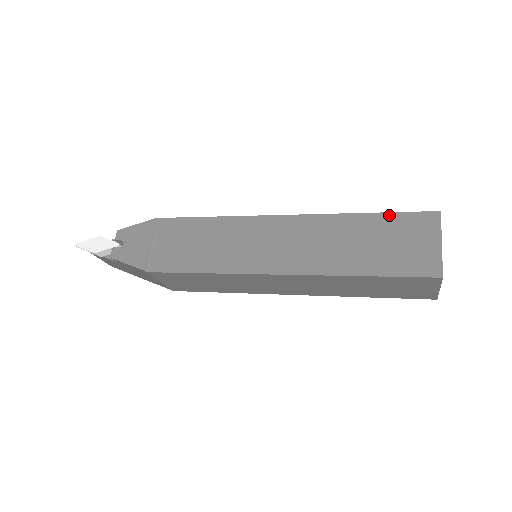
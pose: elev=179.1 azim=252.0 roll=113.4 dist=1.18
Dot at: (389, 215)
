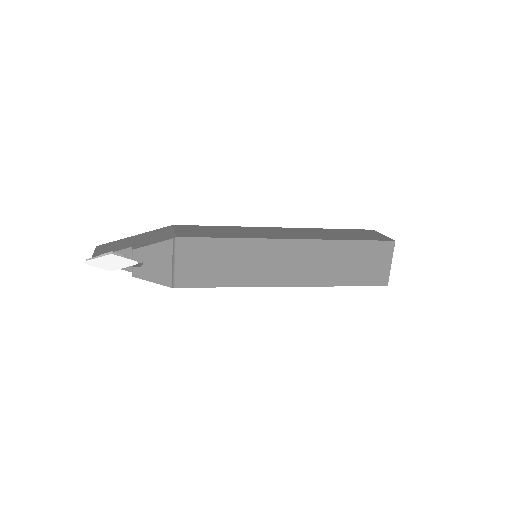
Dot at: (364, 243)
